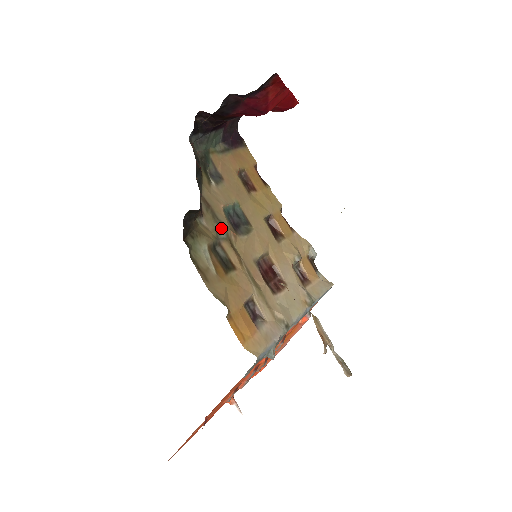
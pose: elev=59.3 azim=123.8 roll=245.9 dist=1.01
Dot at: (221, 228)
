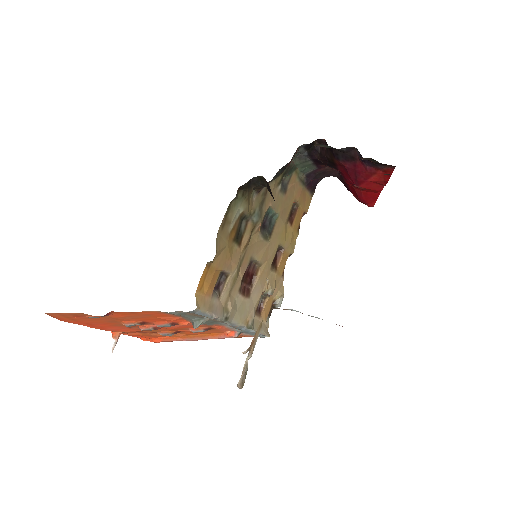
Dot at: (258, 214)
